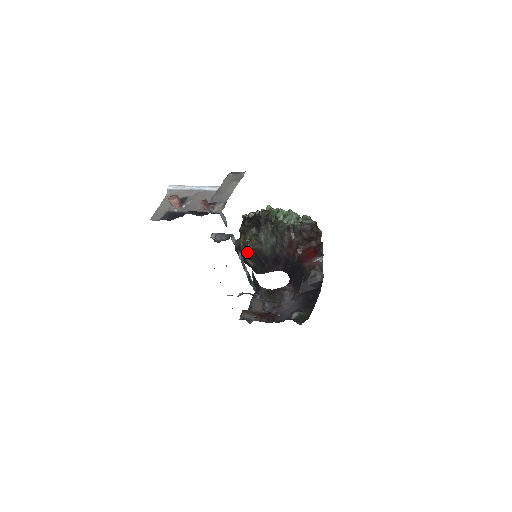
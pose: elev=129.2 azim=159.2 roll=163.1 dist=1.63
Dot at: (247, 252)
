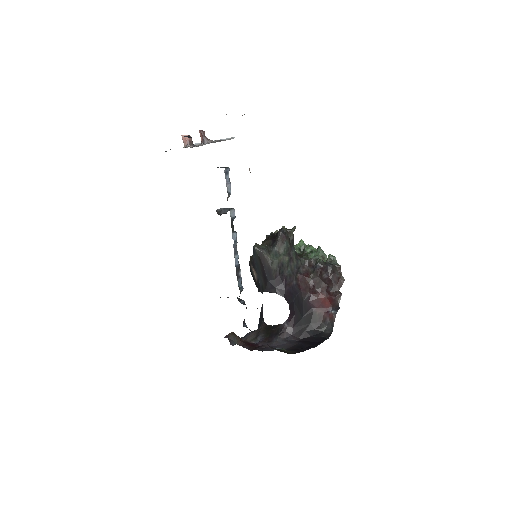
Dot at: (253, 256)
